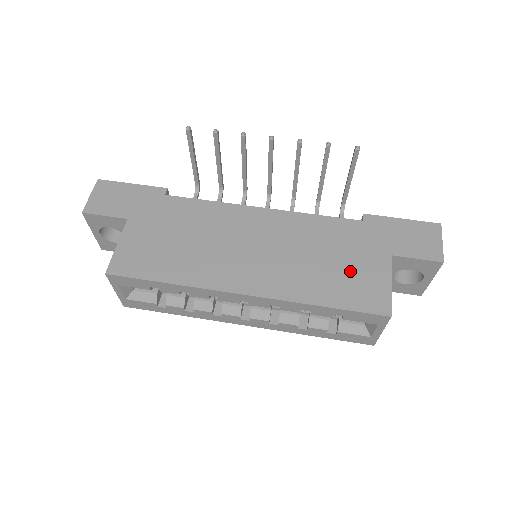
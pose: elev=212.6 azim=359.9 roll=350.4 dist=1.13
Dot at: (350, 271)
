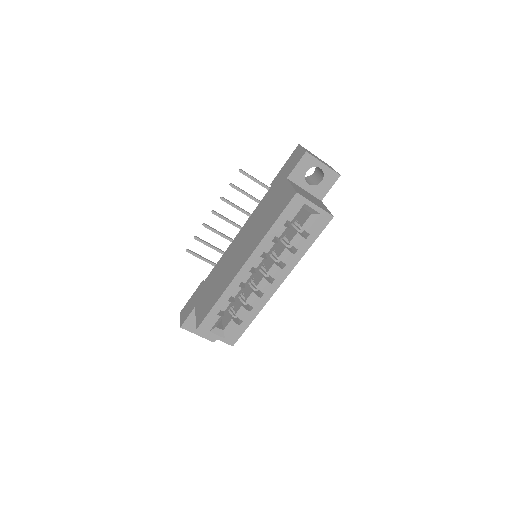
Dot at: (275, 204)
